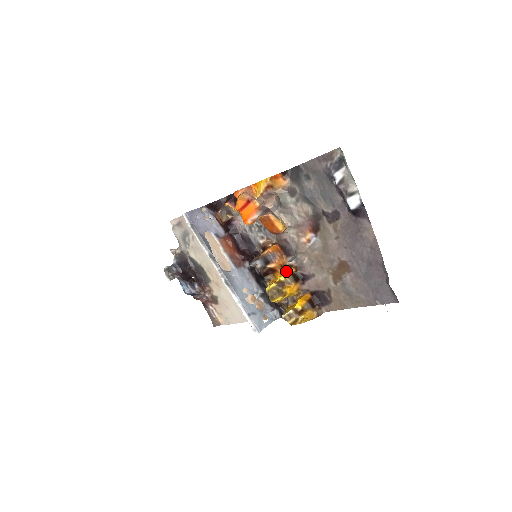
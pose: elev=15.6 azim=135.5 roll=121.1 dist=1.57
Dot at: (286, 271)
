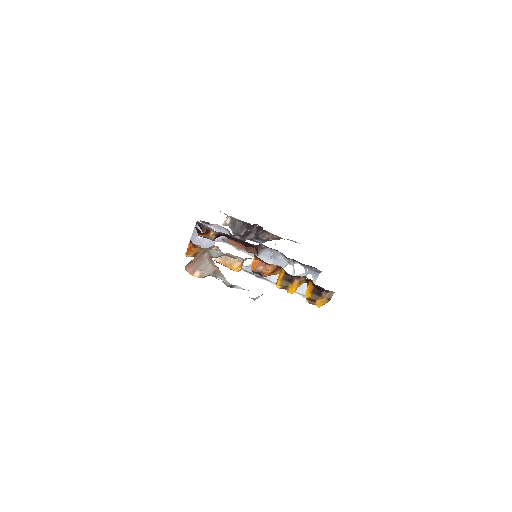
Dot at: (279, 274)
